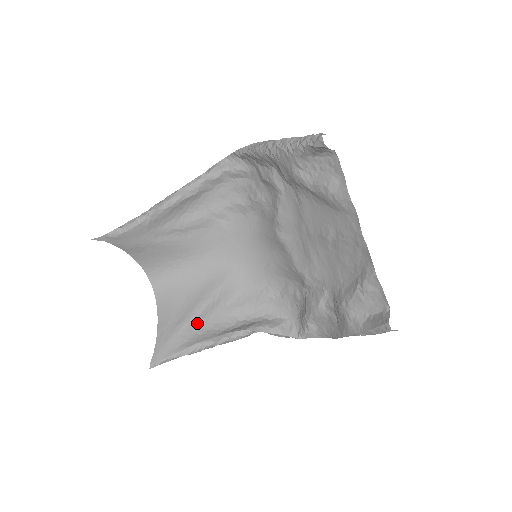
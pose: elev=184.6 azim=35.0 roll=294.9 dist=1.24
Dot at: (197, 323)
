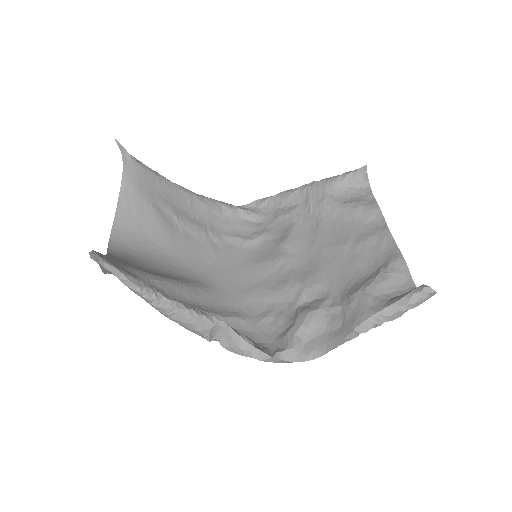
Dot at: (153, 284)
